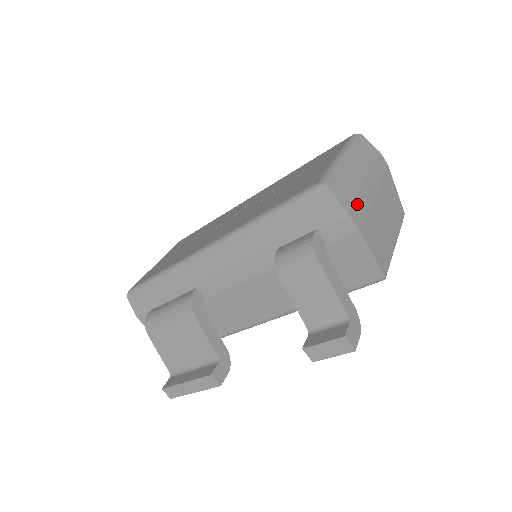
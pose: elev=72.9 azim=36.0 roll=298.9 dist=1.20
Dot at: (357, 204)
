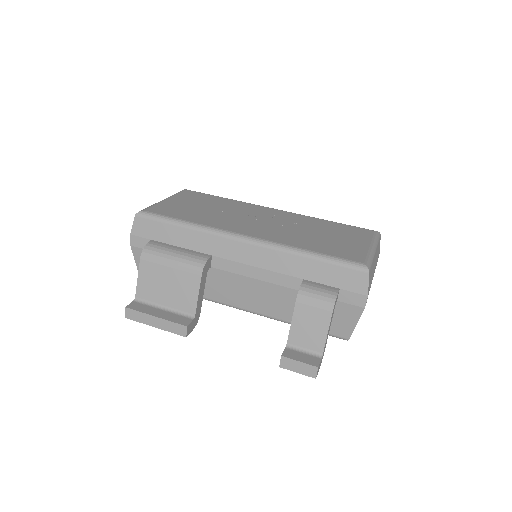
Dot at: occluded
